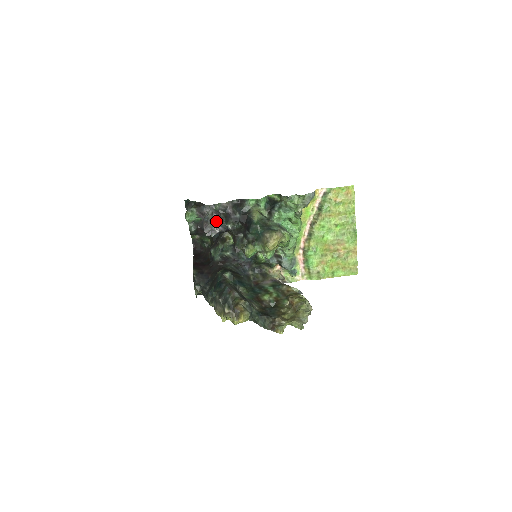
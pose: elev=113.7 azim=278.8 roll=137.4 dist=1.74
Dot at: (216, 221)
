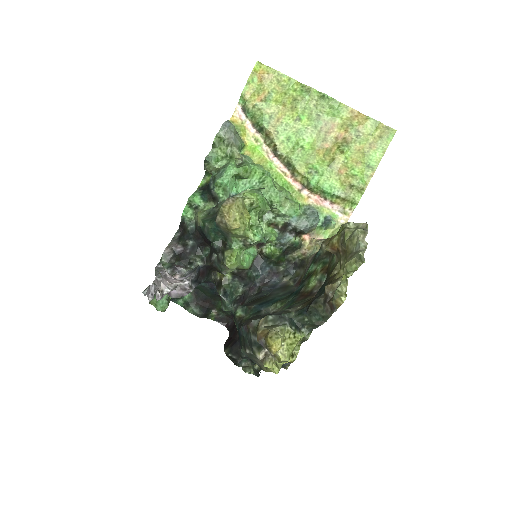
Dot at: (183, 276)
